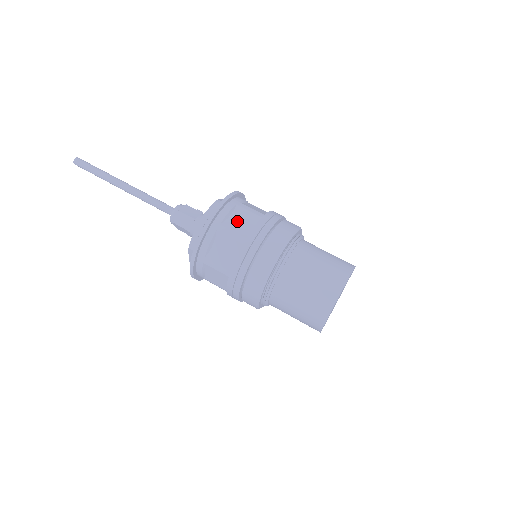
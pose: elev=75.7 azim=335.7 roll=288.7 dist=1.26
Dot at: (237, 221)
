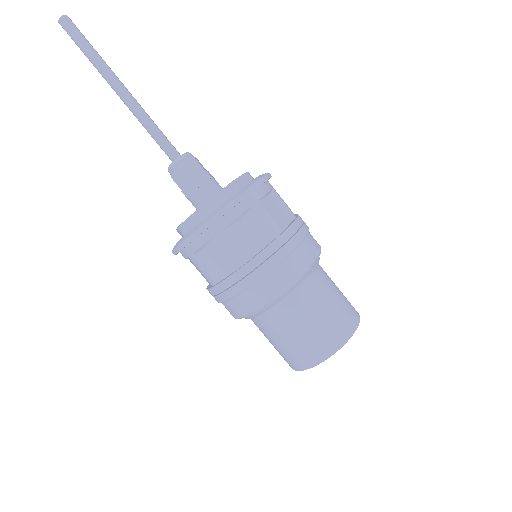
Dot at: (244, 232)
